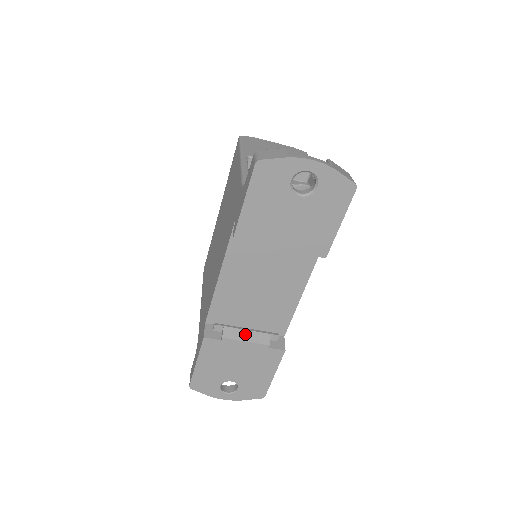
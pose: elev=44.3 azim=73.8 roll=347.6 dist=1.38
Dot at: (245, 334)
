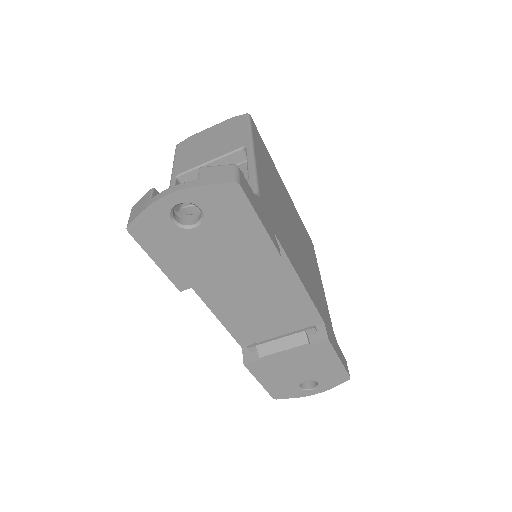
Dot at: (279, 344)
